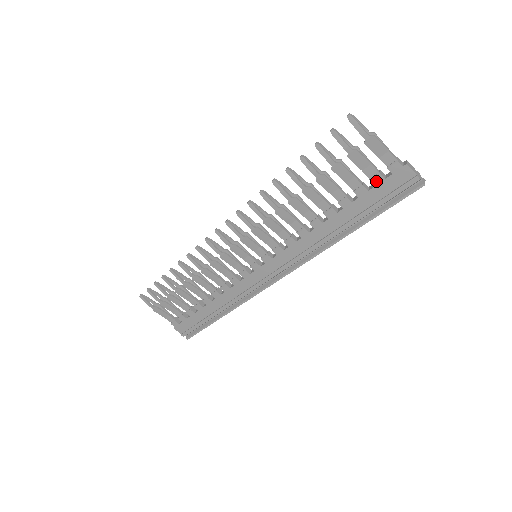
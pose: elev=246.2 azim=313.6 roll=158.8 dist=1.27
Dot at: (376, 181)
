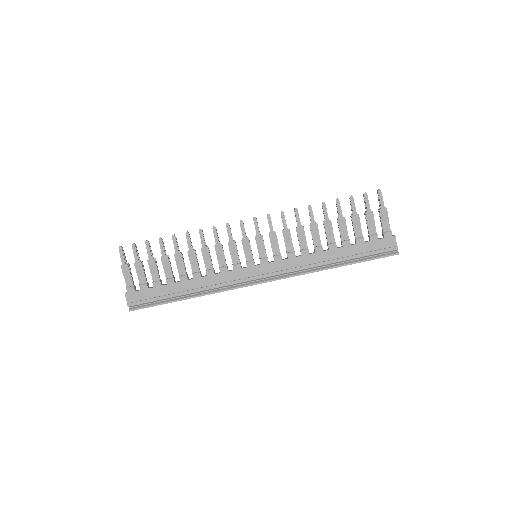
Dot at: (373, 238)
